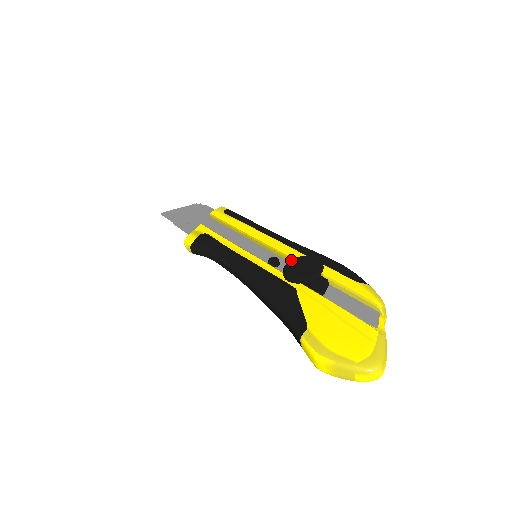
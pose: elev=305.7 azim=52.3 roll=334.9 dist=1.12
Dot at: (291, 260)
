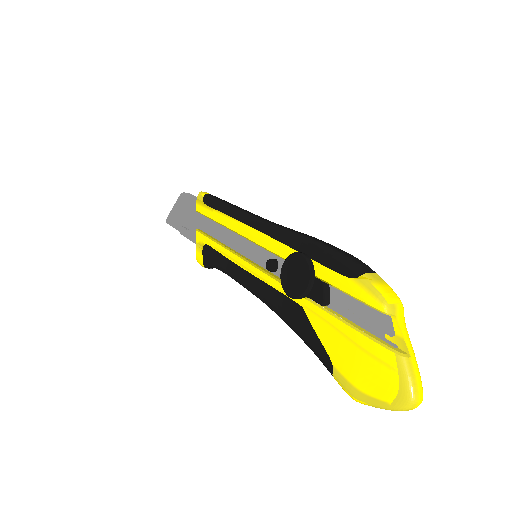
Dot at: (282, 268)
